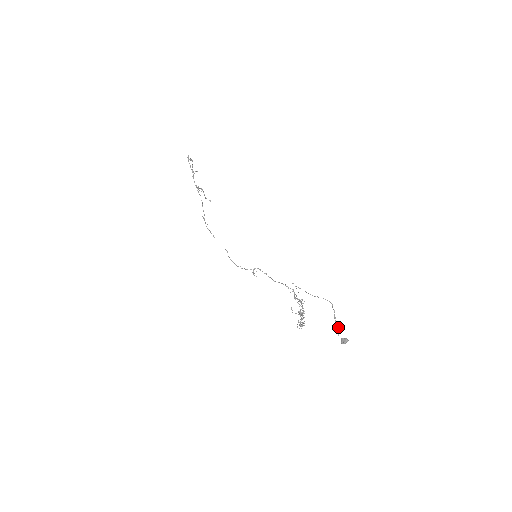
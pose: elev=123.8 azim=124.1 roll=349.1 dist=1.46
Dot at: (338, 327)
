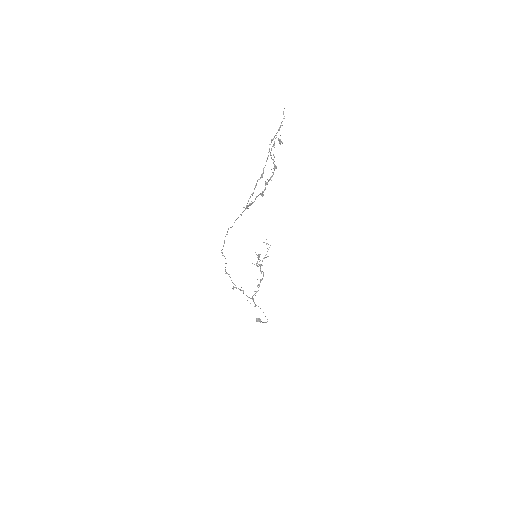
Dot at: (260, 322)
